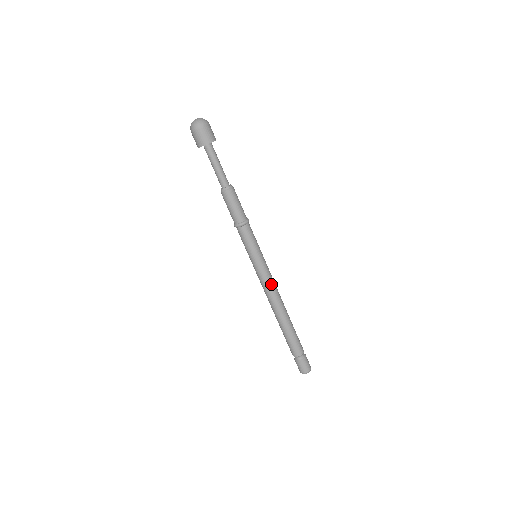
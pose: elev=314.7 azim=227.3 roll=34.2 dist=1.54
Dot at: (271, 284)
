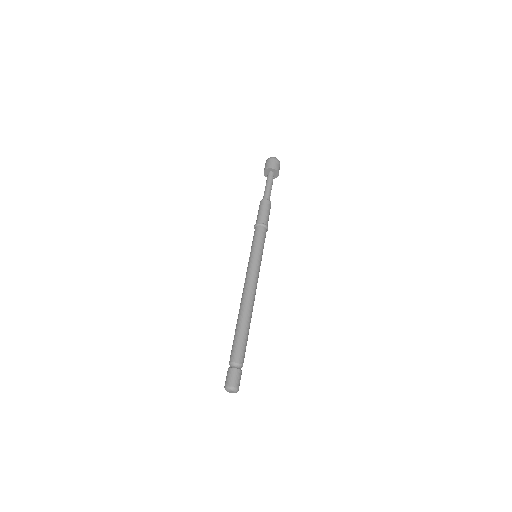
Dot at: (250, 279)
